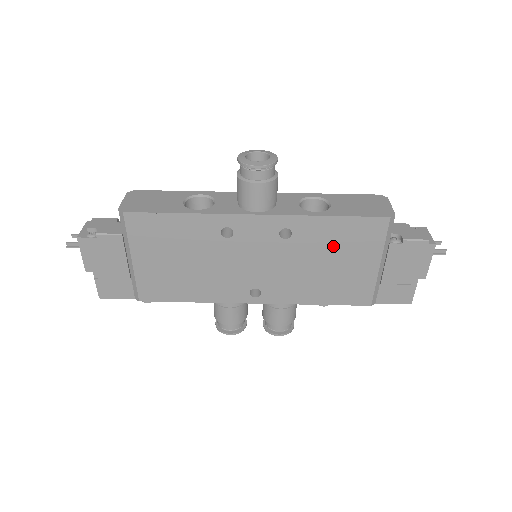
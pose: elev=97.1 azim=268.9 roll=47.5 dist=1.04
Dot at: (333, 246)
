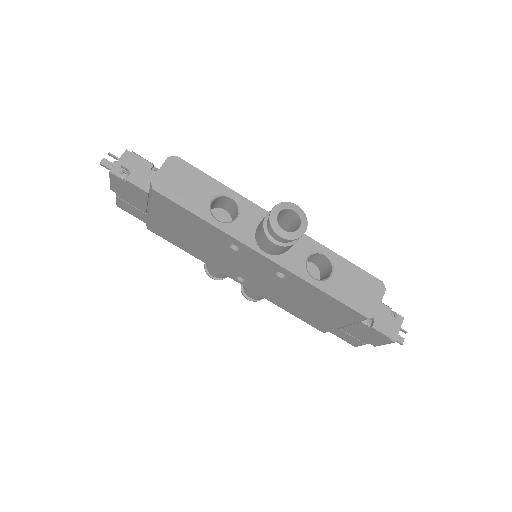
Dot at: (314, 301)
